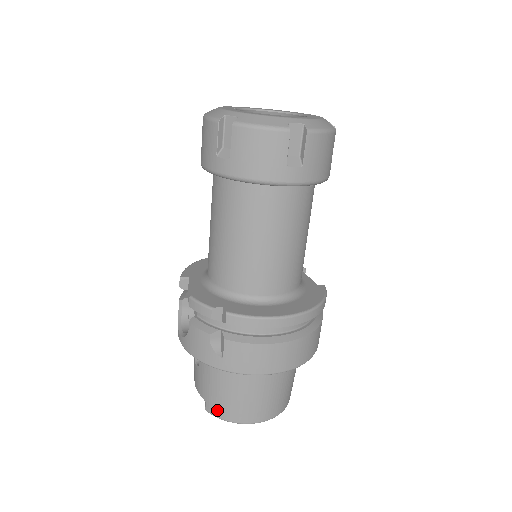
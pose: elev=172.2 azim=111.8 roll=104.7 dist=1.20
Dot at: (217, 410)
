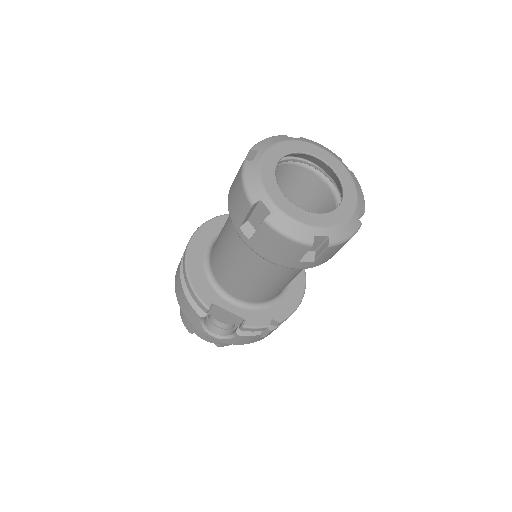
Dot at: (231, 344)
